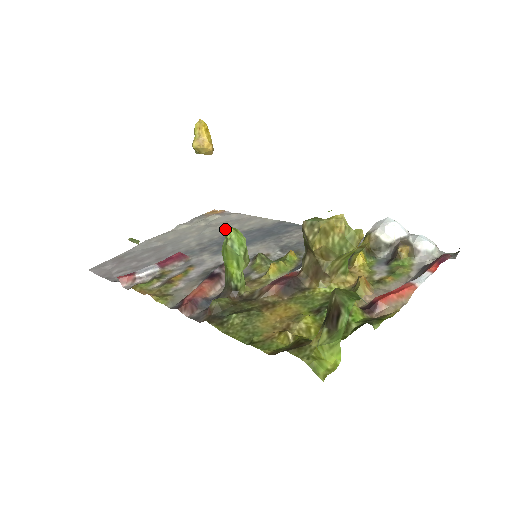
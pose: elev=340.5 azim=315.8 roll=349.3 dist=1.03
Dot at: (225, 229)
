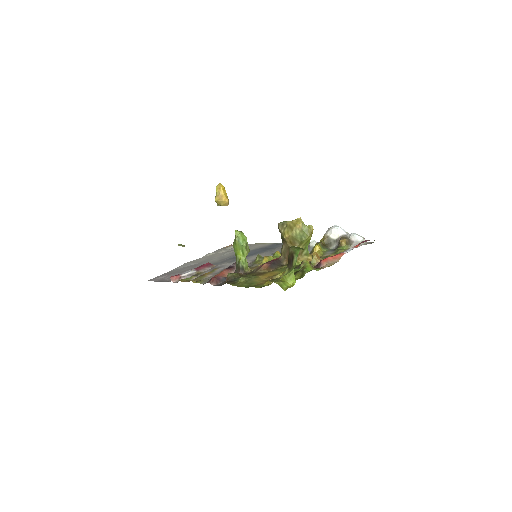
Dot at: occluded
